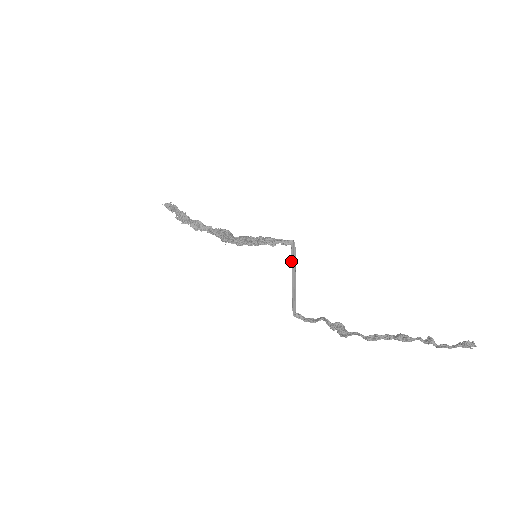
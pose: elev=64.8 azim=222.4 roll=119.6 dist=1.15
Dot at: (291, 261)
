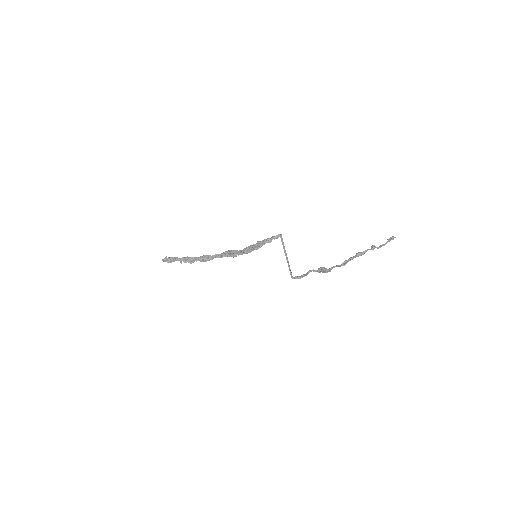
Dot at: occluded
